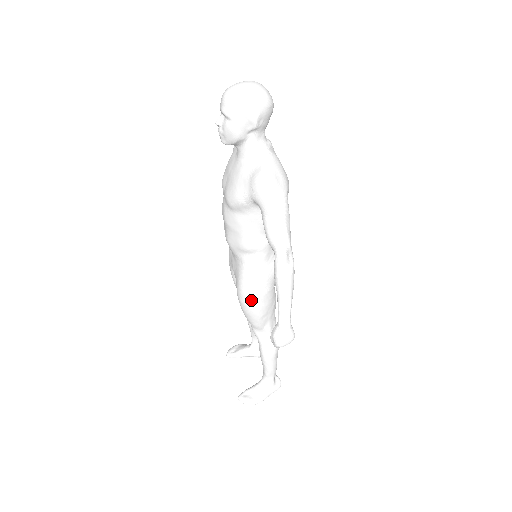
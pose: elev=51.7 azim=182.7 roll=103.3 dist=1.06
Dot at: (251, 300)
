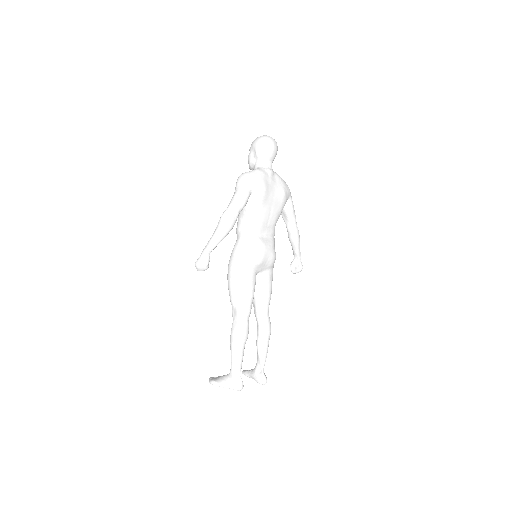
Dot at: (229, 271)
